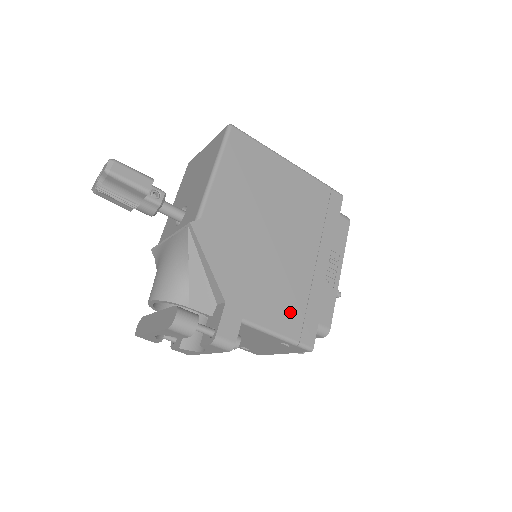
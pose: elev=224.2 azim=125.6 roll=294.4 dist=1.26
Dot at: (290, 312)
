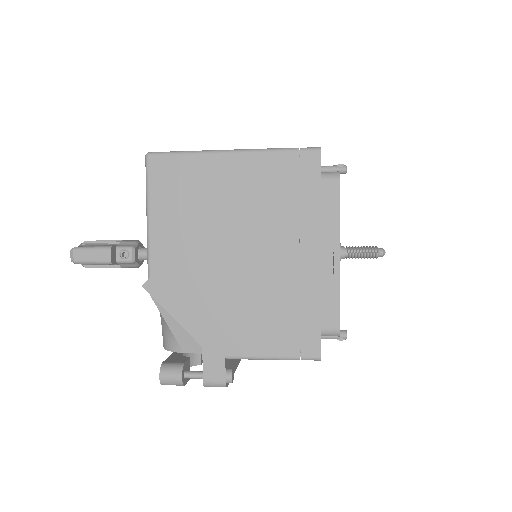
Dot at: (279, 330)
